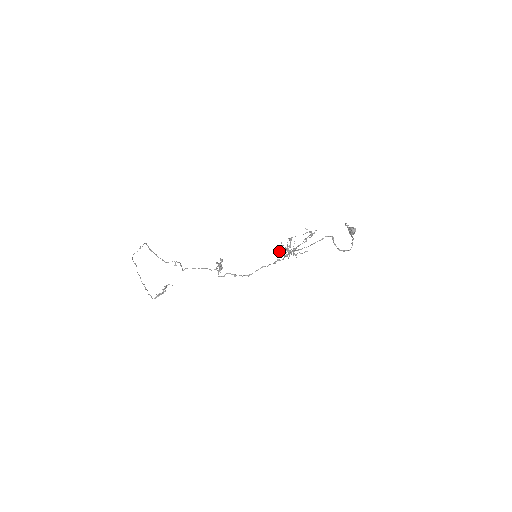
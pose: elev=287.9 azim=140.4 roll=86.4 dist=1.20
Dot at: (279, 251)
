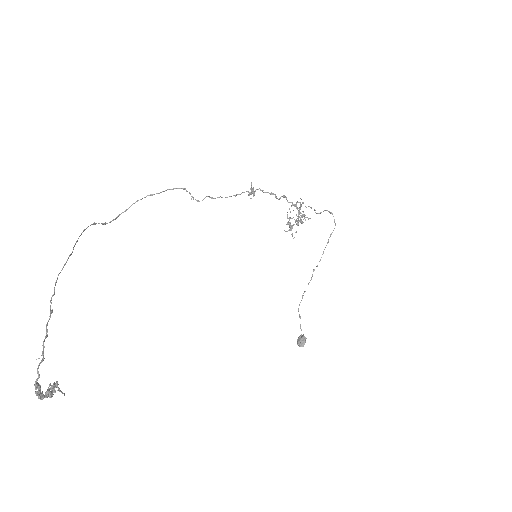
Dot at: (288, 218)
